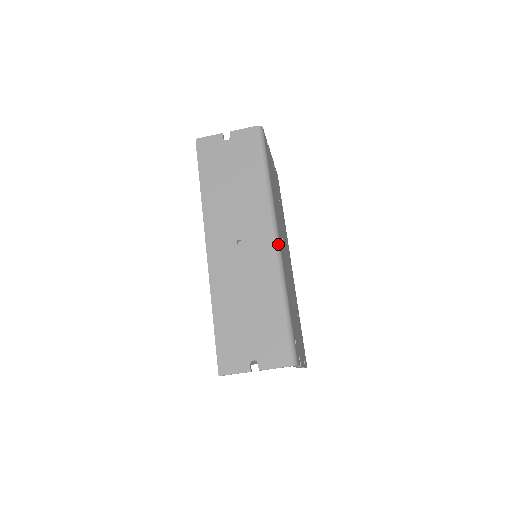
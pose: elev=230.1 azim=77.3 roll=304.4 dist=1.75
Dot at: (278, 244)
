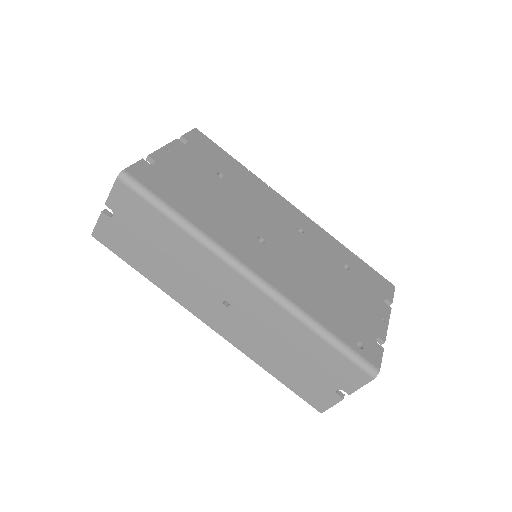
Dot at: (259, 282)
